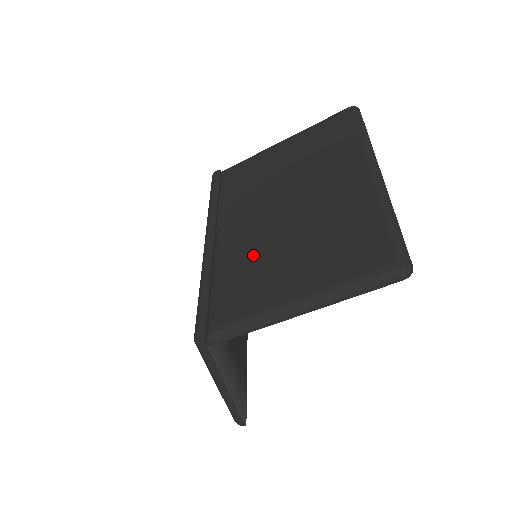
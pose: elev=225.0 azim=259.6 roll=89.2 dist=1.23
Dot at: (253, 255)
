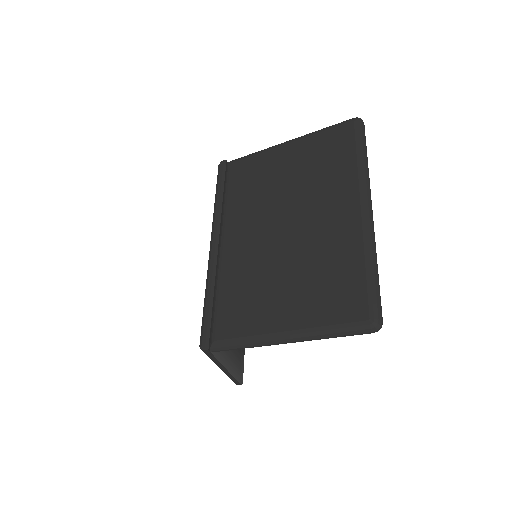
Dot at: (252, 274)
